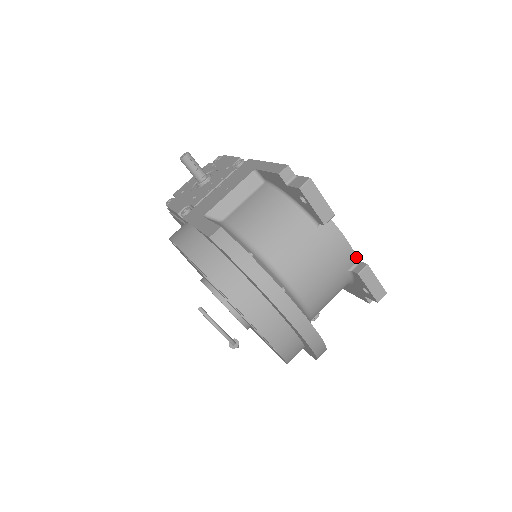
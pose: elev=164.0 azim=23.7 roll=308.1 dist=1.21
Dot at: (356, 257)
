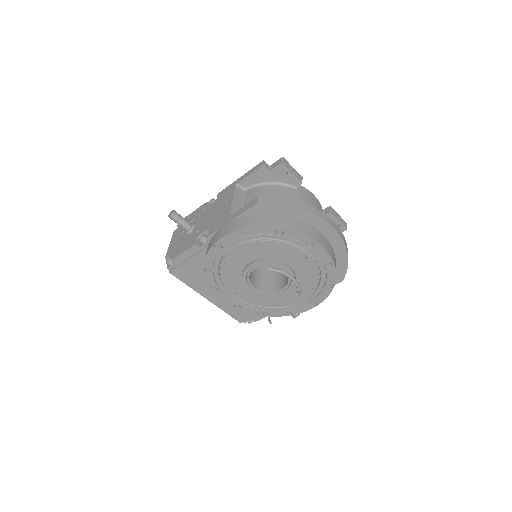
Dot at: (321, 206)
